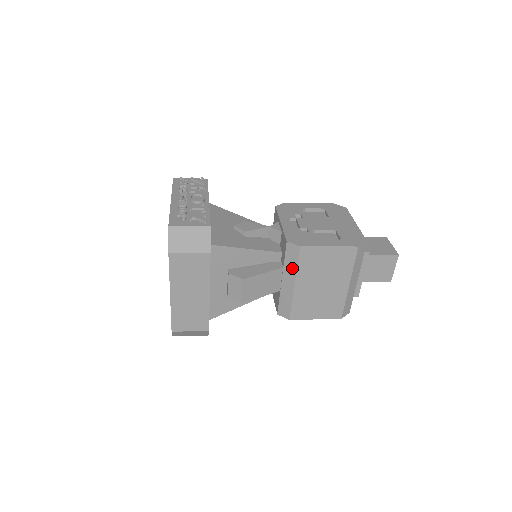
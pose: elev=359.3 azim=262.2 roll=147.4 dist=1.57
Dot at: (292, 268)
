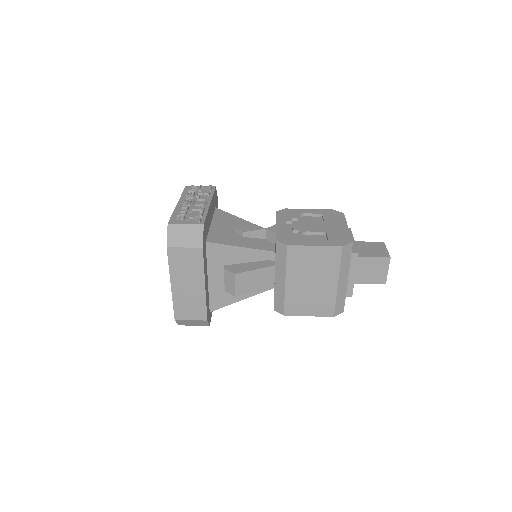
Dot at: (282, 266)
